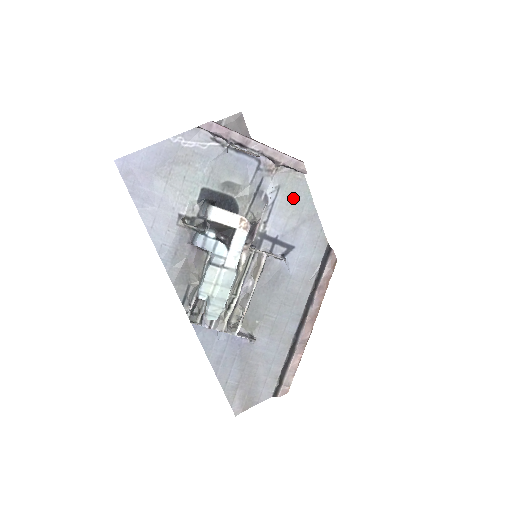
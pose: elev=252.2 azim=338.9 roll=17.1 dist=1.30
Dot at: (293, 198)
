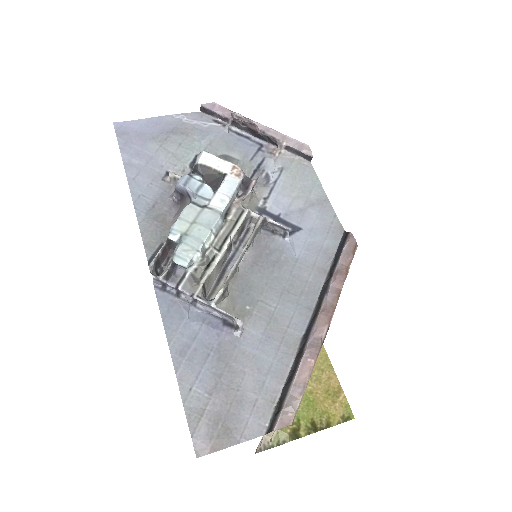
Dot at: (299, 181)
